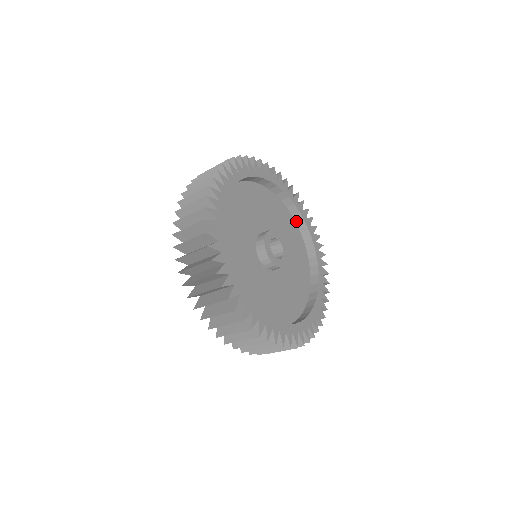
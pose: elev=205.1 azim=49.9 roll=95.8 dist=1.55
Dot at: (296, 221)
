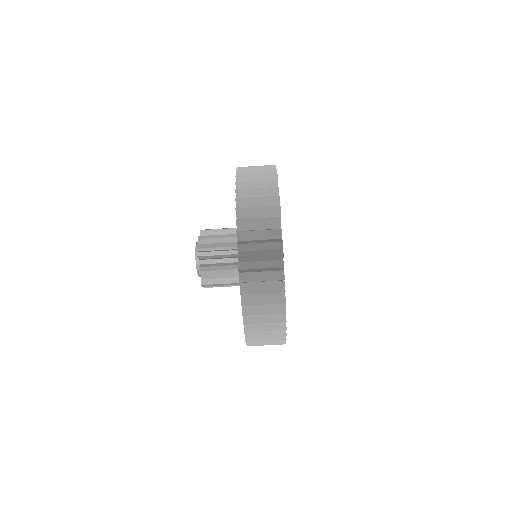
Dot at: occluded
